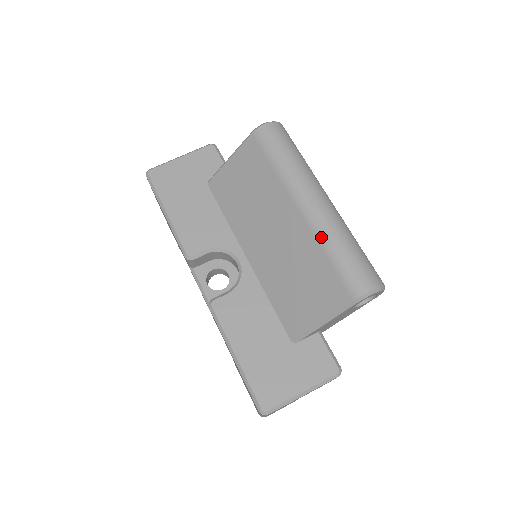
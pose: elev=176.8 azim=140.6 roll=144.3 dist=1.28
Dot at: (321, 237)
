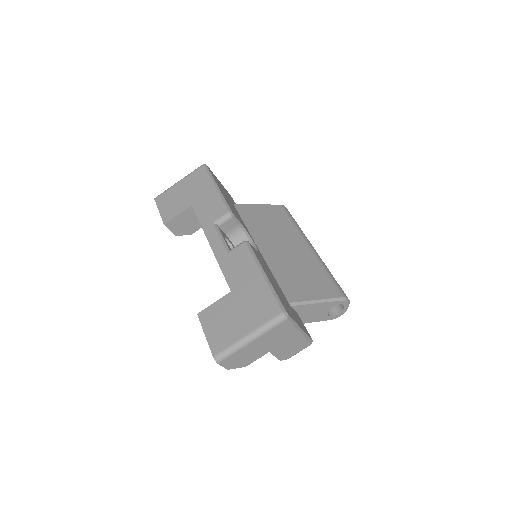
Dot at: (322, 263)
